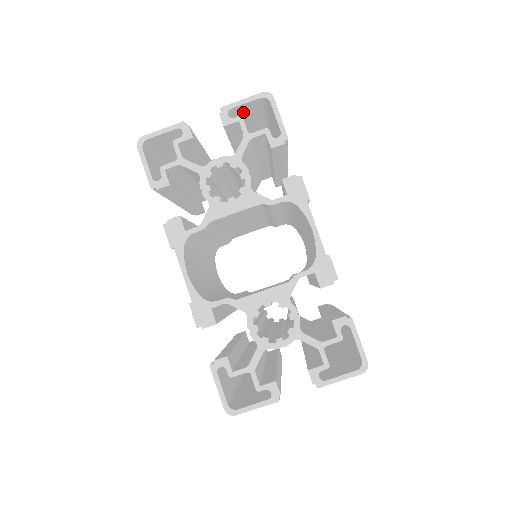
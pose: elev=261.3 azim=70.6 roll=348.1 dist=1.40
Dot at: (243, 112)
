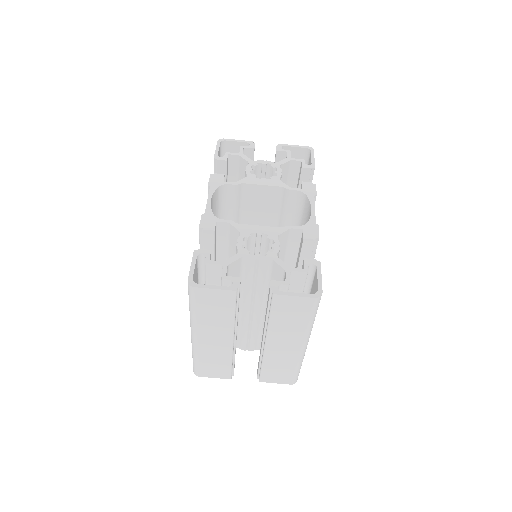
Dot at: occluded
